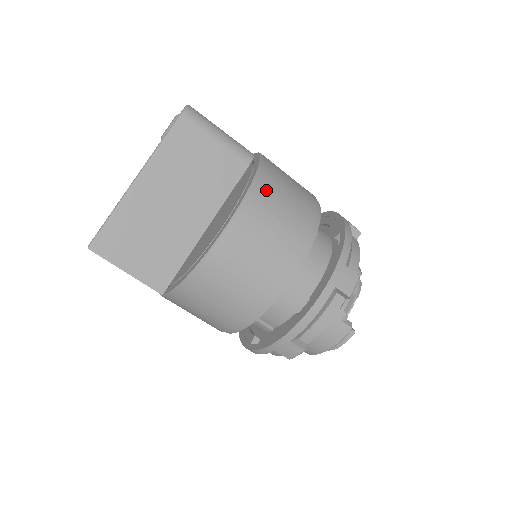
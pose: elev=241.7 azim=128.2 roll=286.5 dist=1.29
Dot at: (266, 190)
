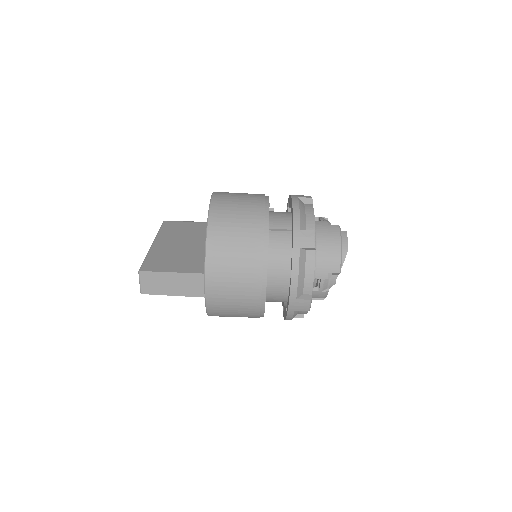
Dot at: occluded
